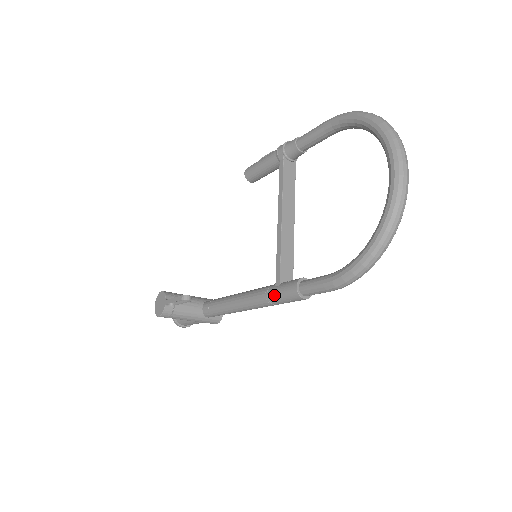
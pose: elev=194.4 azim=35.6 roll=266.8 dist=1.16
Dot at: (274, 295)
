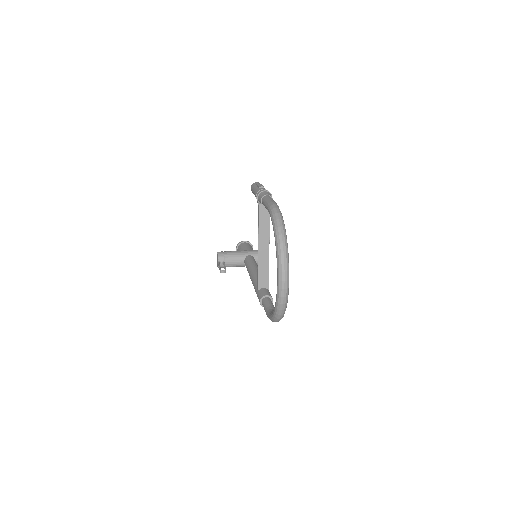
Dot at: occluded
